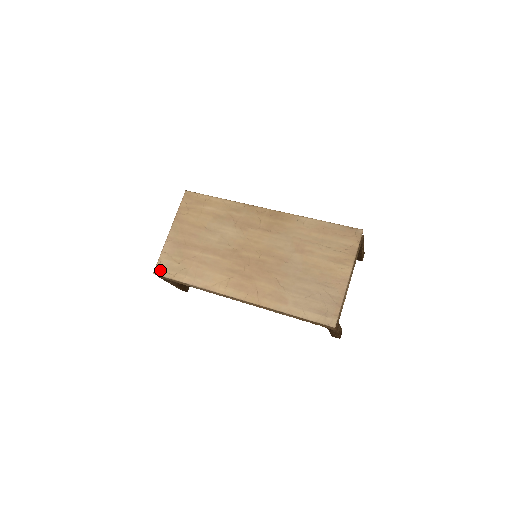
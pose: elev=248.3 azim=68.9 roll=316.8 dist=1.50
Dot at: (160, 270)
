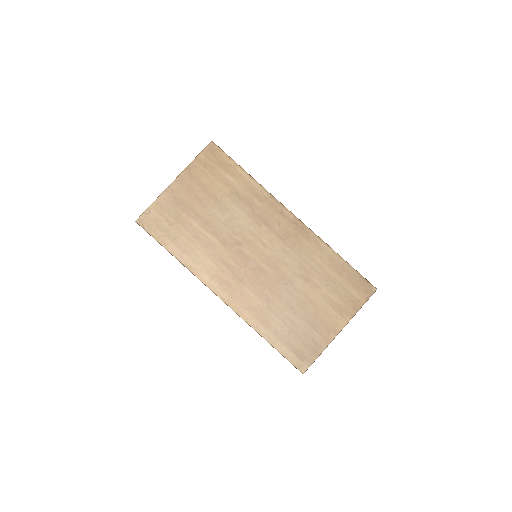
Dot at: (145, 221)
